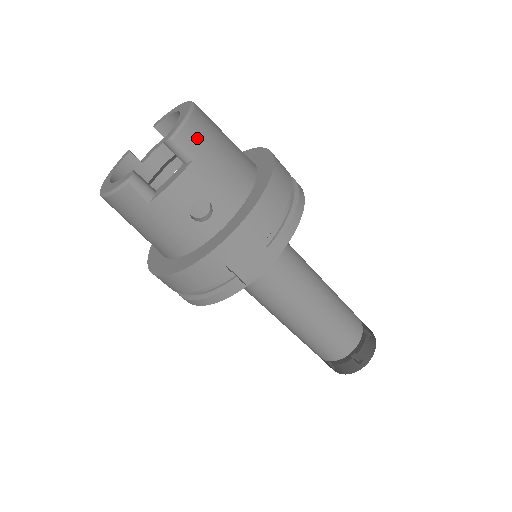
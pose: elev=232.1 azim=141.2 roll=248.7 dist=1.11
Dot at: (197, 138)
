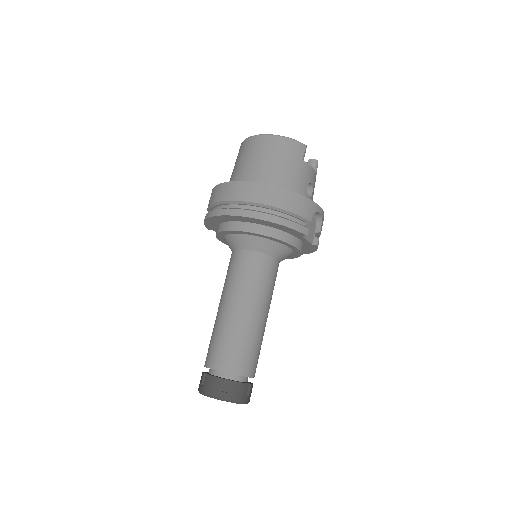
Dot at: occluded
